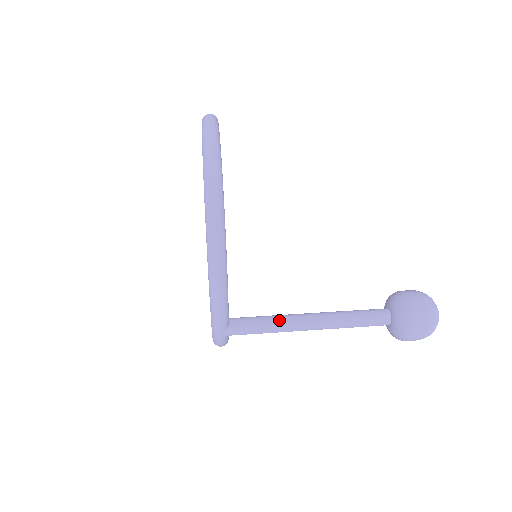
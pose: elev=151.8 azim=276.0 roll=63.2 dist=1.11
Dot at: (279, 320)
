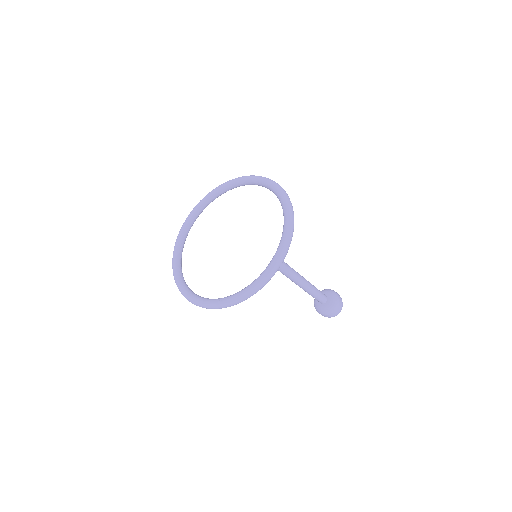
Dot at: (297, 272)
